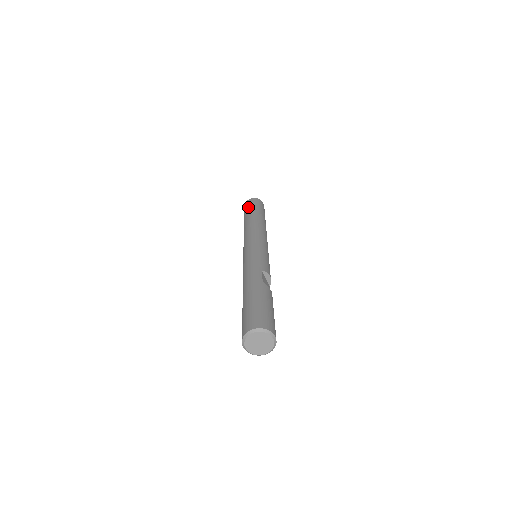
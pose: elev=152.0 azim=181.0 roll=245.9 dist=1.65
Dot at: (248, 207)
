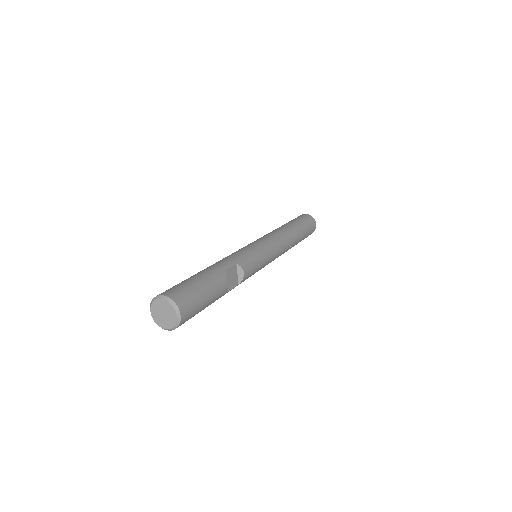
Dot at: (295, 218)
